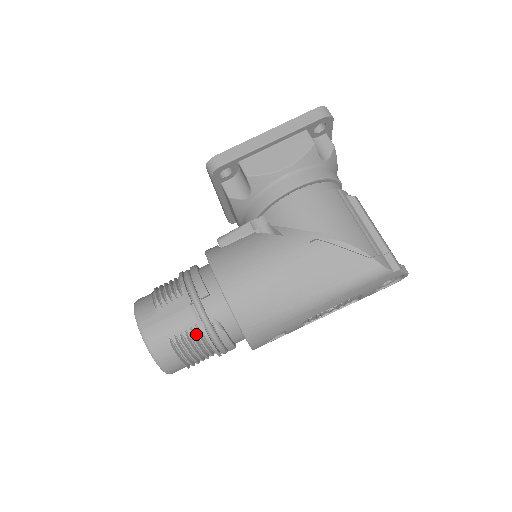
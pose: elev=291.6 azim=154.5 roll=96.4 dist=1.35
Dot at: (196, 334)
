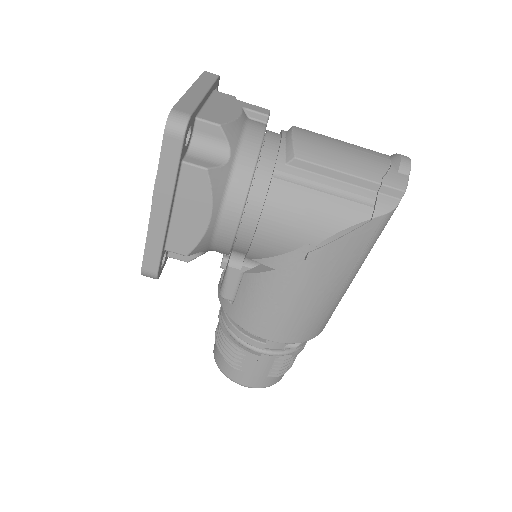
Dot at: (284, 361)
